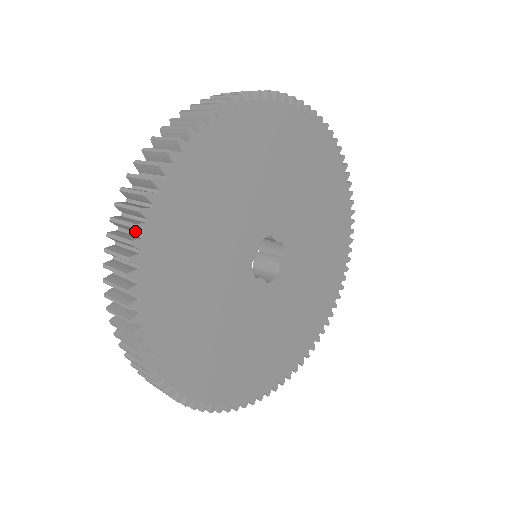
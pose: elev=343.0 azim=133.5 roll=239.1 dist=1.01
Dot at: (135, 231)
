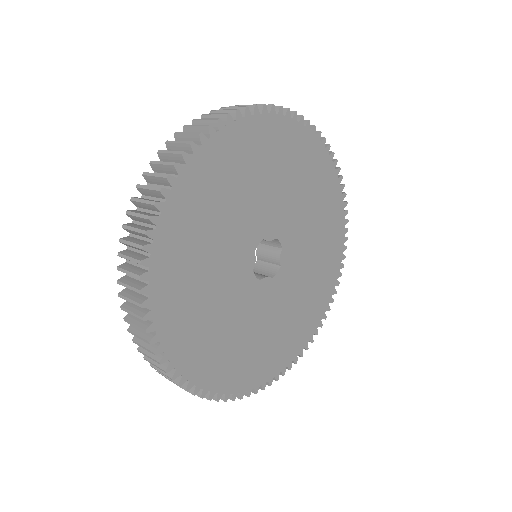
Dot at: occluded
